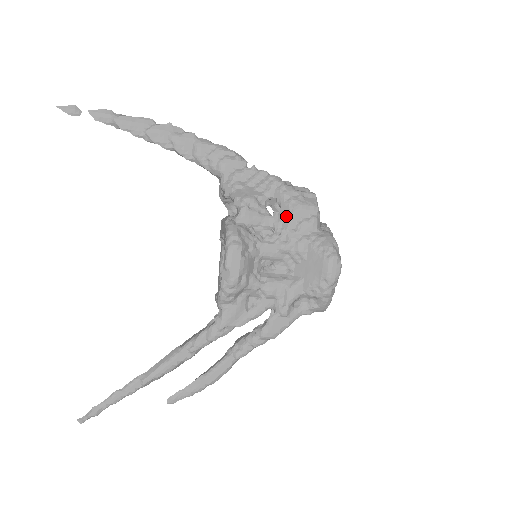
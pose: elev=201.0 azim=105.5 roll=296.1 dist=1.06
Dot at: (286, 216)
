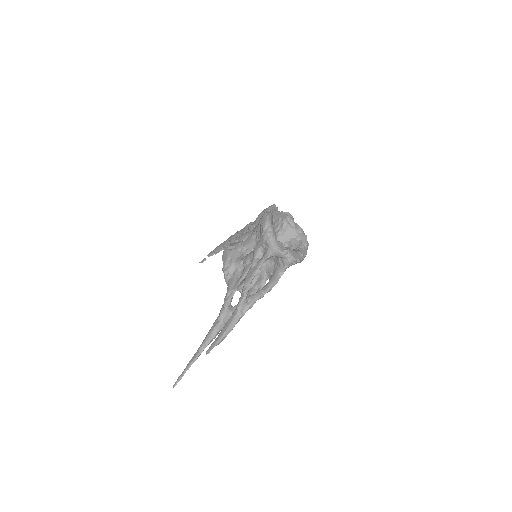
Dot at: (256, 222)
